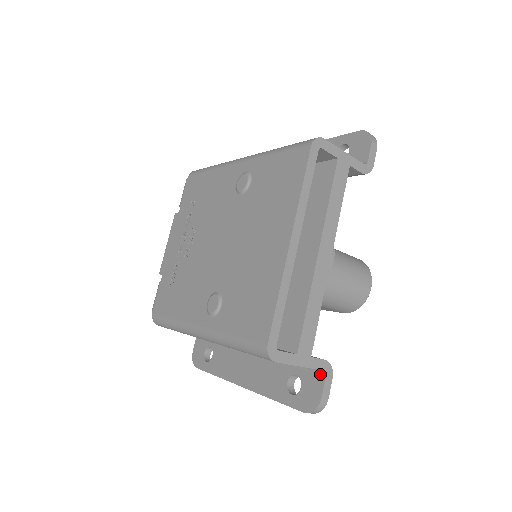
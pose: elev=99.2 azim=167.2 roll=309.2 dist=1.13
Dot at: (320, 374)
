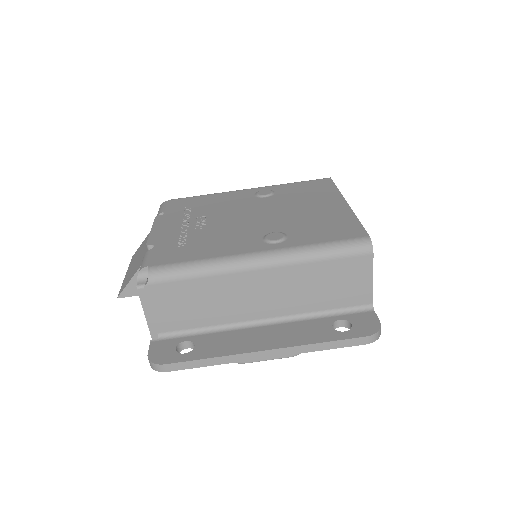
Dot at: (368, 310)
